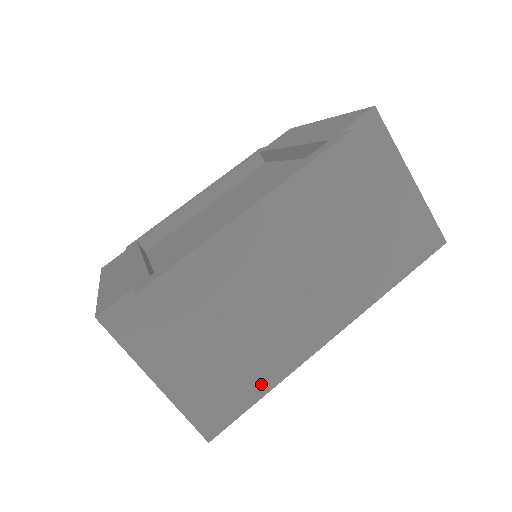
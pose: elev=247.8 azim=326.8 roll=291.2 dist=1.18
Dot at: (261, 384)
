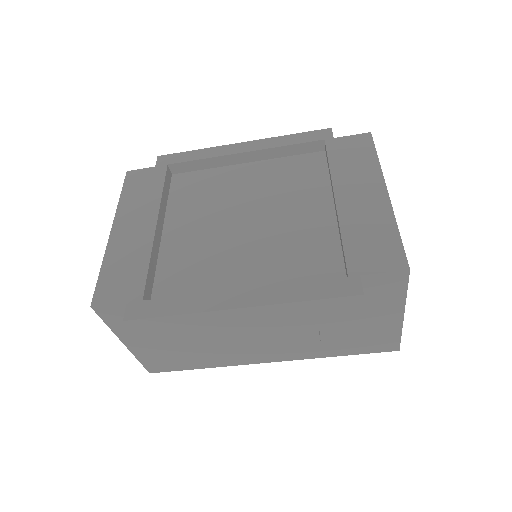
Dot at: (201, 364)
